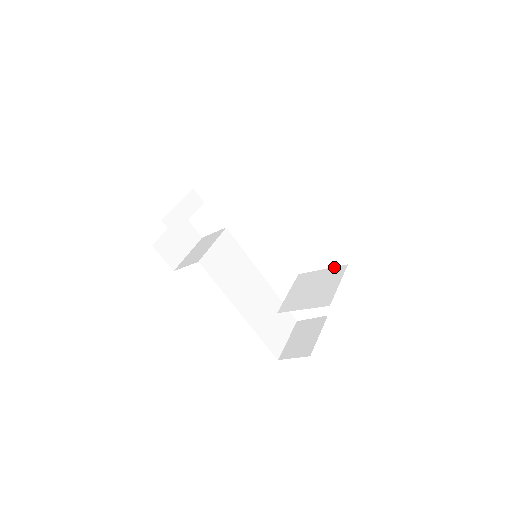
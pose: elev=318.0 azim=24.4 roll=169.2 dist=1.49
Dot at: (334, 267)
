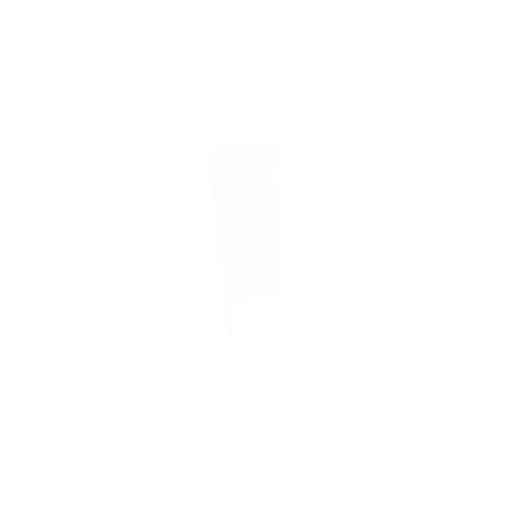
Dot at: (298, 332)
